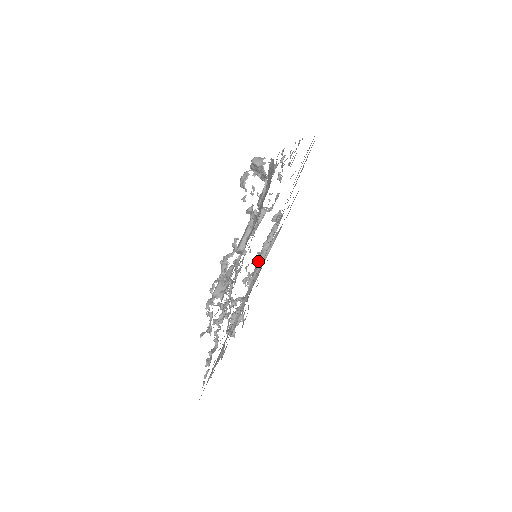
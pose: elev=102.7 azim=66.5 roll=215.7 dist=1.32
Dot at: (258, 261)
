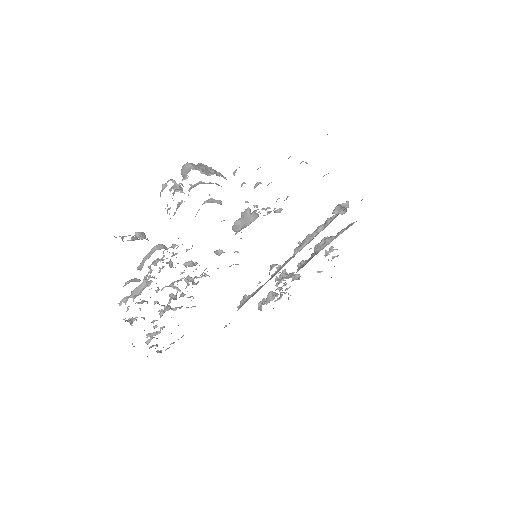
Dot at: (314, 247)
